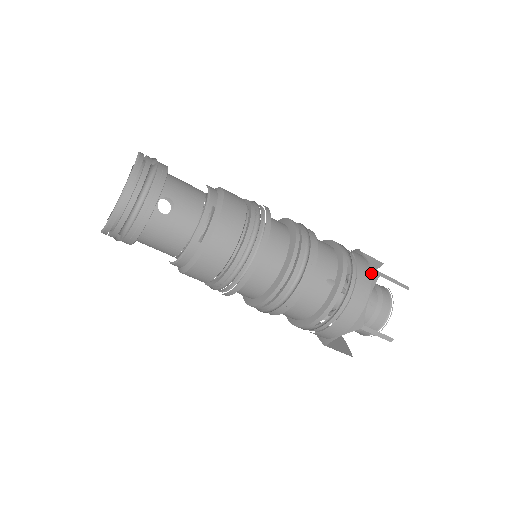
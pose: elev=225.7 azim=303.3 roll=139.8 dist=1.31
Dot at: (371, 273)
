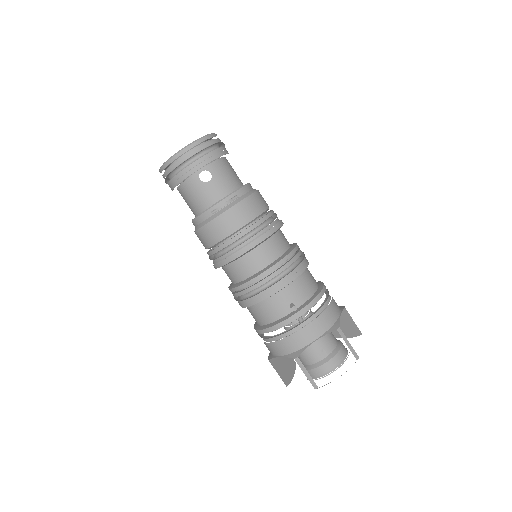
Dot at: (333, 324)
